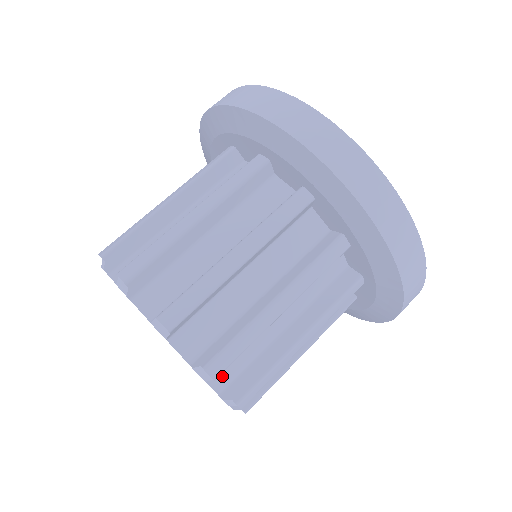
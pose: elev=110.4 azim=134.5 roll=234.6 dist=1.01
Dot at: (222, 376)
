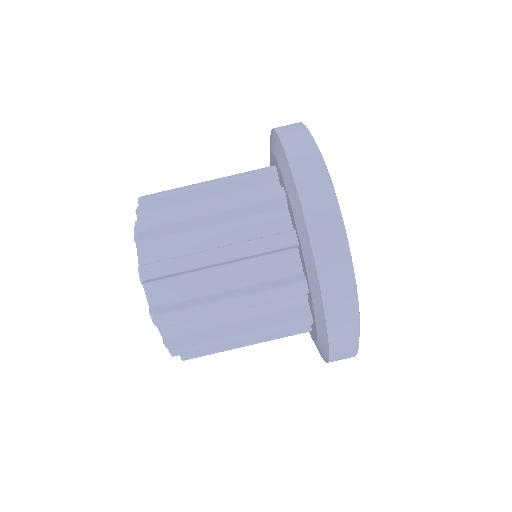
Dot at: occluded
